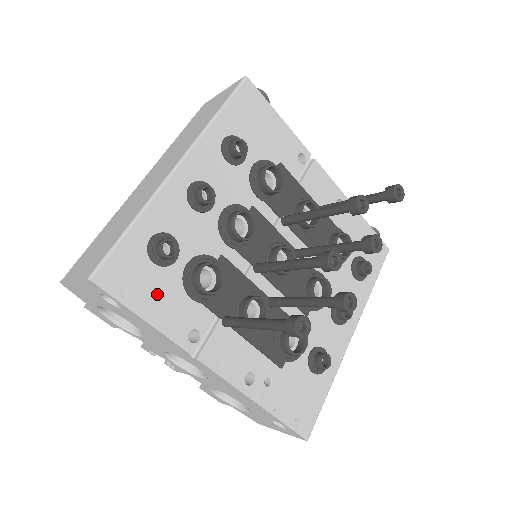
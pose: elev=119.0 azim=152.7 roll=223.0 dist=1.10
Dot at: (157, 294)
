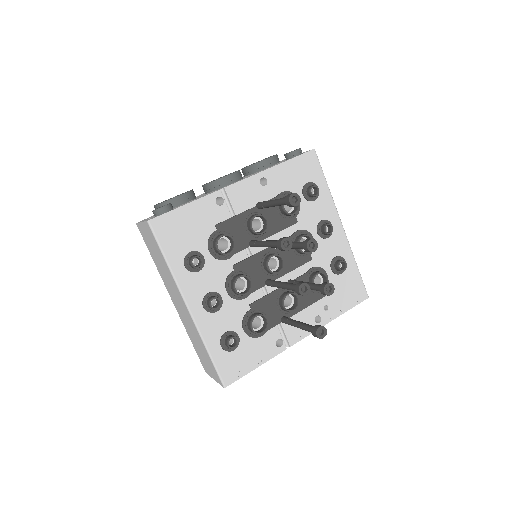
Dot at: (249, 355)
